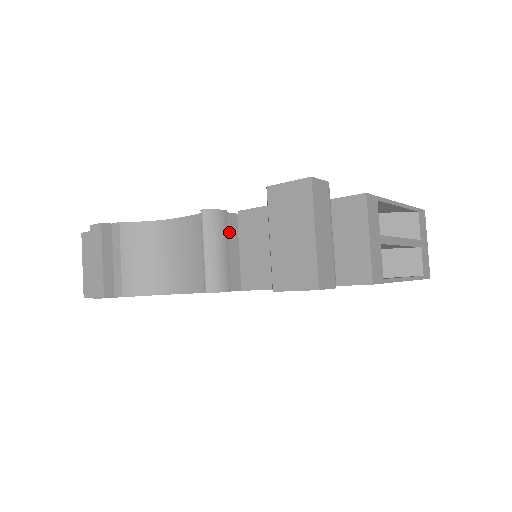
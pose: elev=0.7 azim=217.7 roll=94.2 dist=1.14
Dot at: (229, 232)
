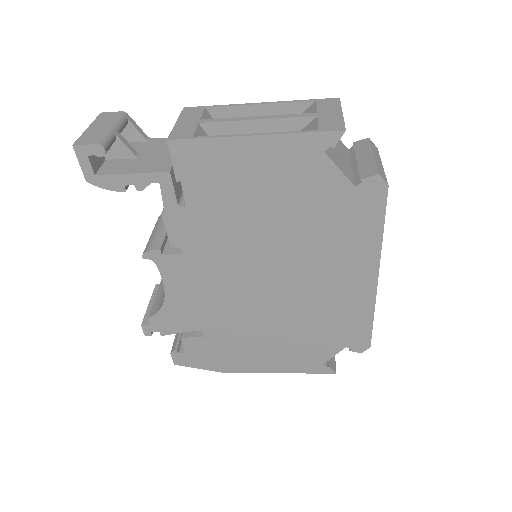
Dot at: occluded
